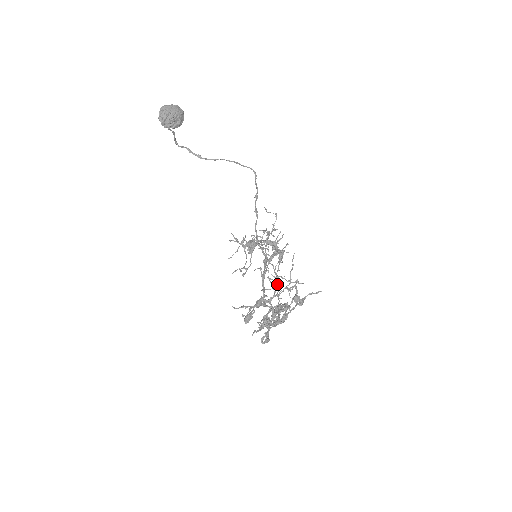
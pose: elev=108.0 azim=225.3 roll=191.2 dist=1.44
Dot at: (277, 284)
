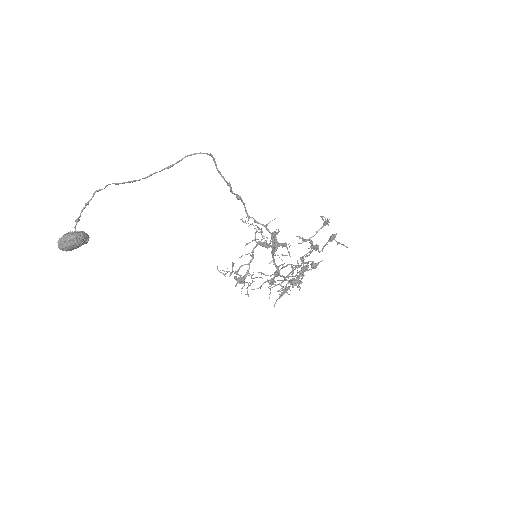
Dot at: occluded
